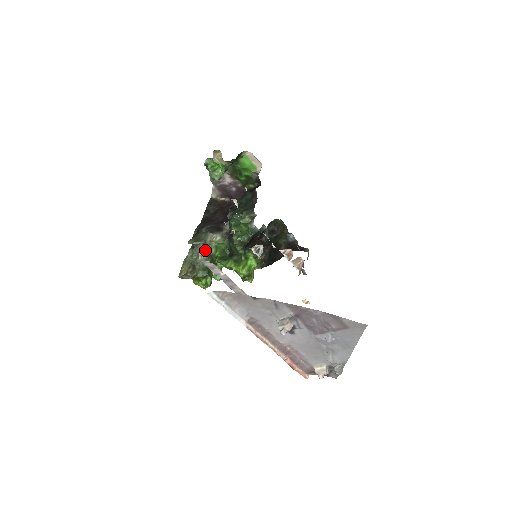
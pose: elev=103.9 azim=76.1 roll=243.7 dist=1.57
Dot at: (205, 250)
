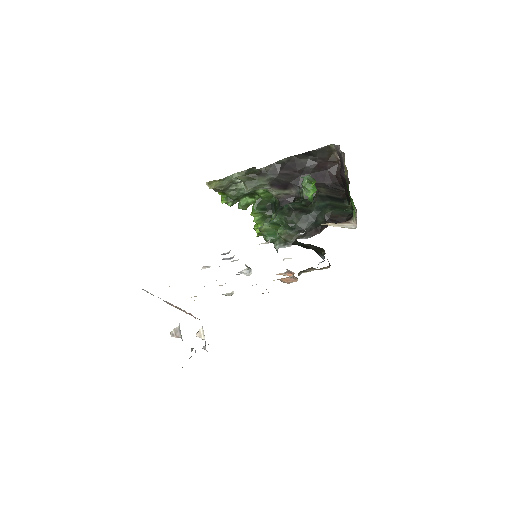
Dot at: occluded
